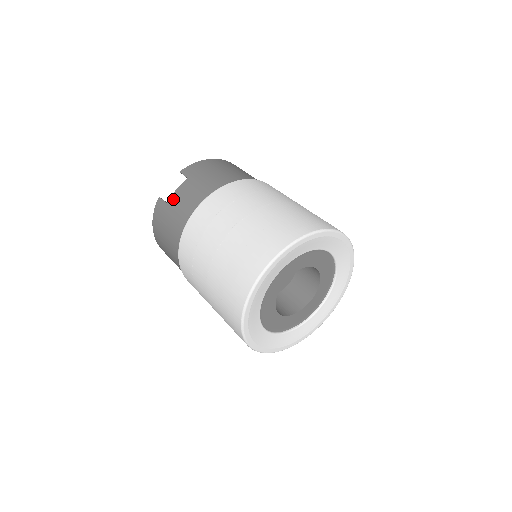
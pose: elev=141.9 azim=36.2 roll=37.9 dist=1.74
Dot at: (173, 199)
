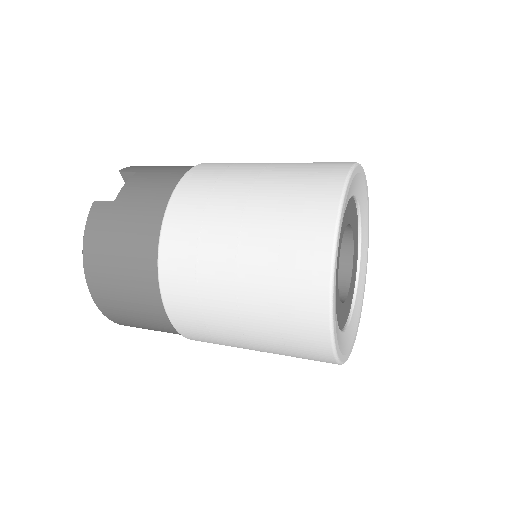
Dot at: (125, 192)
